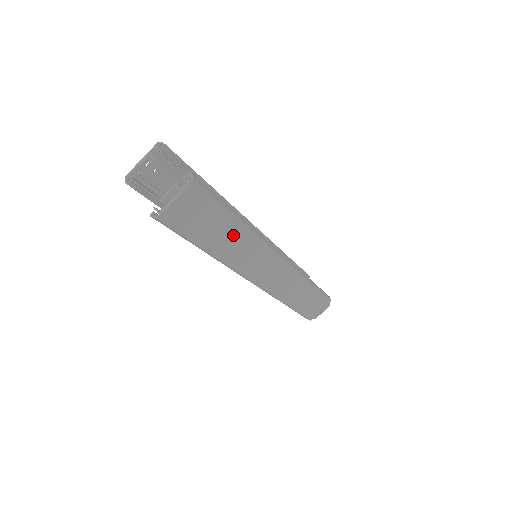
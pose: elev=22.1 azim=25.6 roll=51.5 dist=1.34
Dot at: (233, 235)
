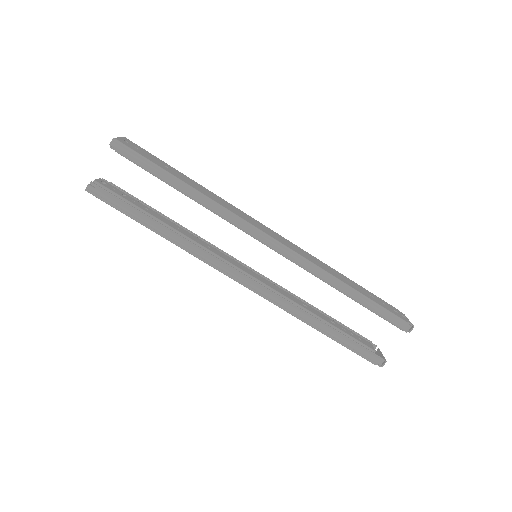
Dot at: (192, 183)
